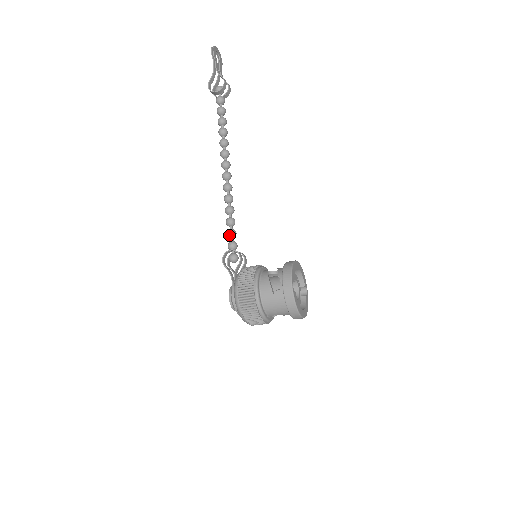
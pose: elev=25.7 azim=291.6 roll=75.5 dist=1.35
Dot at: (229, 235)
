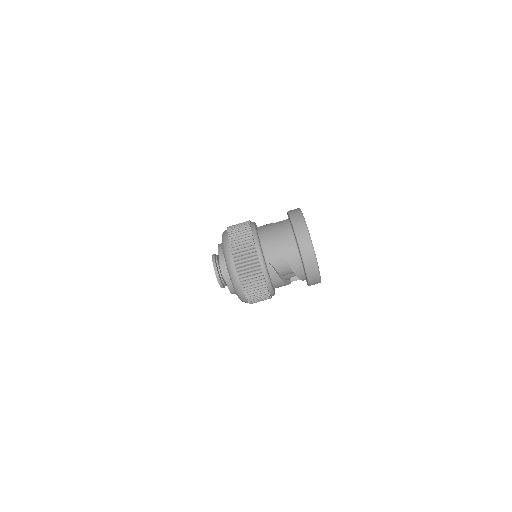
Dot at: occluded
